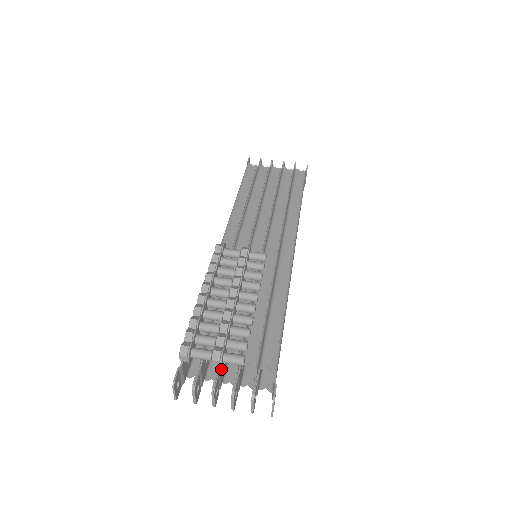
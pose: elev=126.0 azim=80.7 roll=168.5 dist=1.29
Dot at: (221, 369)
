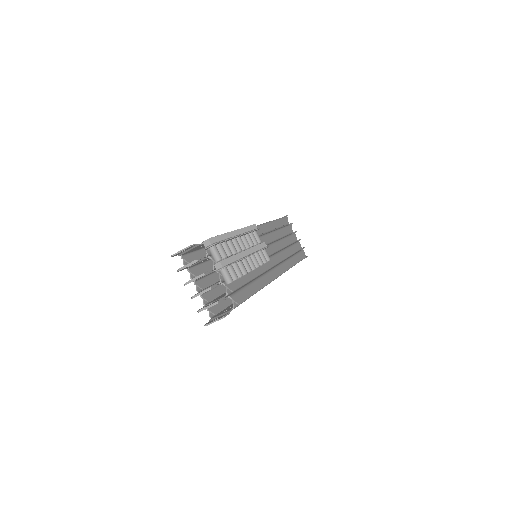
Dot at: occluded
